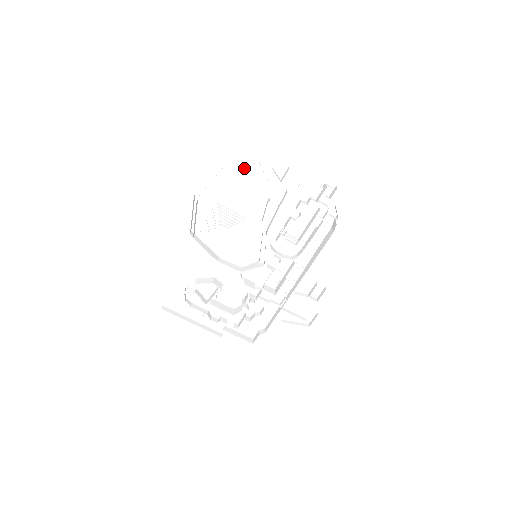
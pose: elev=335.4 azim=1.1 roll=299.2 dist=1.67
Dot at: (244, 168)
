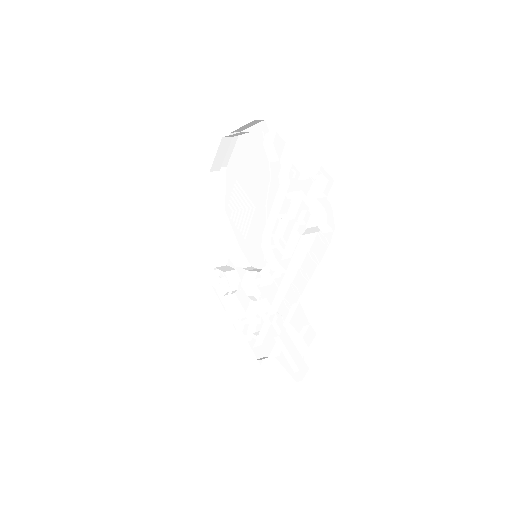
Dot at: (253, 141)
